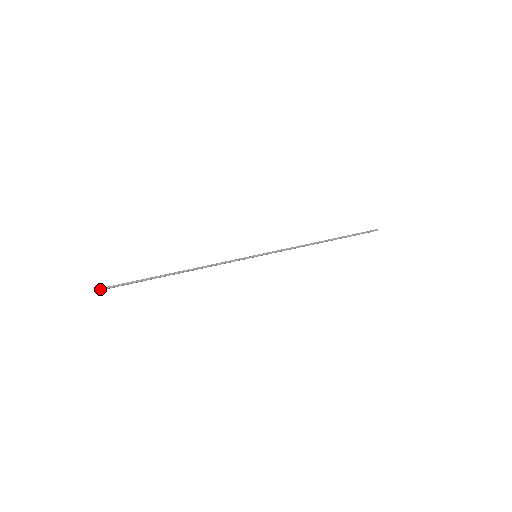
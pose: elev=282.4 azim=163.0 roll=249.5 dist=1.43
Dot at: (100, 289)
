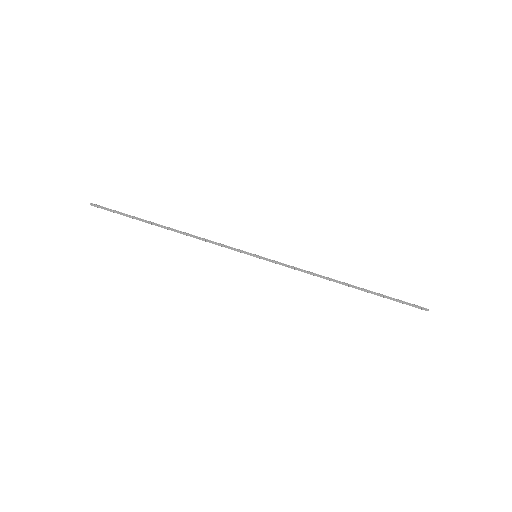
Dot at: (96, 205)
